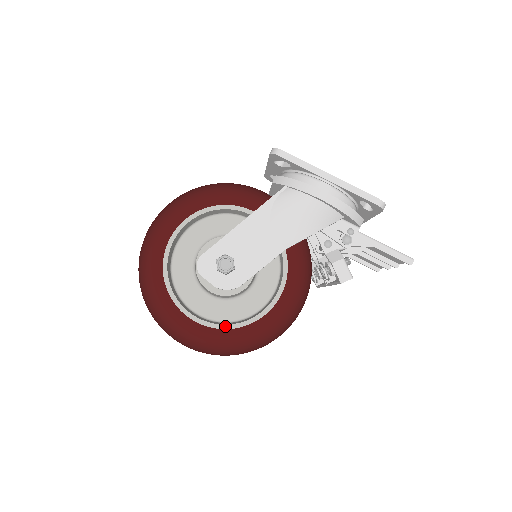
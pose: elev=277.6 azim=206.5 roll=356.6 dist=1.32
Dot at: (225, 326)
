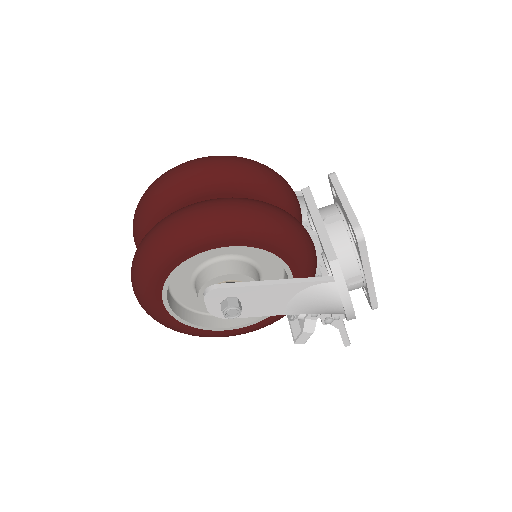
Dot at: (189, 324)
